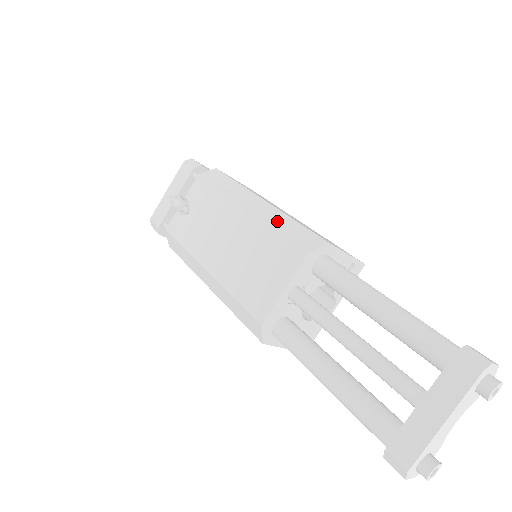
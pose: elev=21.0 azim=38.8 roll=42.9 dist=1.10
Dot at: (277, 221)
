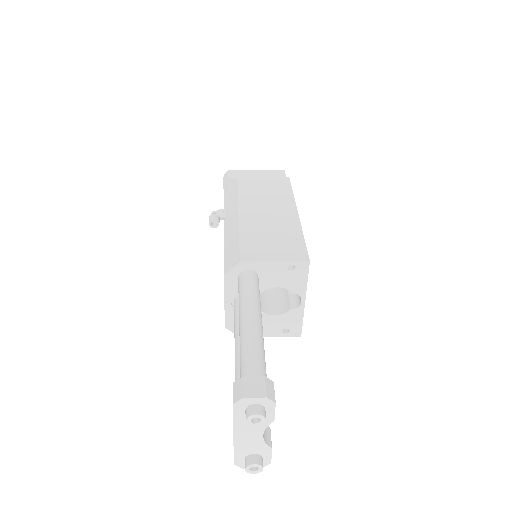
Dot at: (230, 239)
